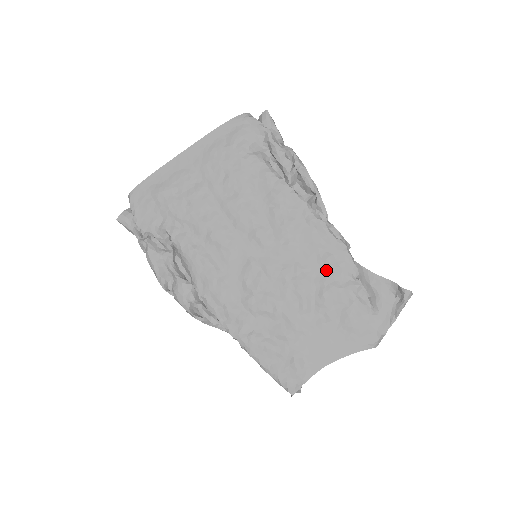
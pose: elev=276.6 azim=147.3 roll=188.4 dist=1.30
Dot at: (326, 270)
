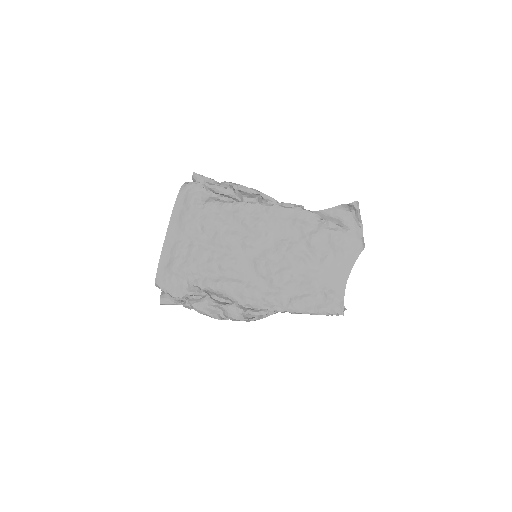
Dot at: (301, 230)
